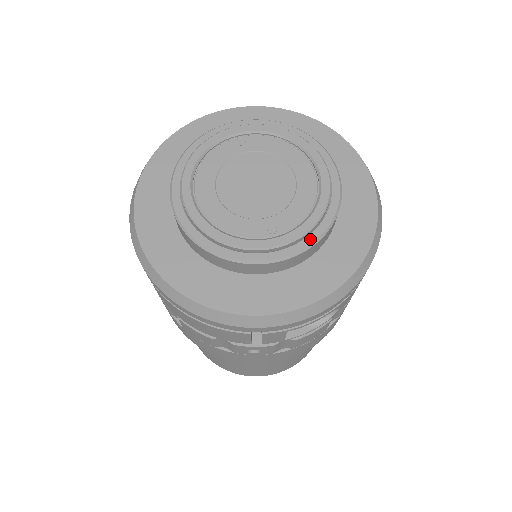
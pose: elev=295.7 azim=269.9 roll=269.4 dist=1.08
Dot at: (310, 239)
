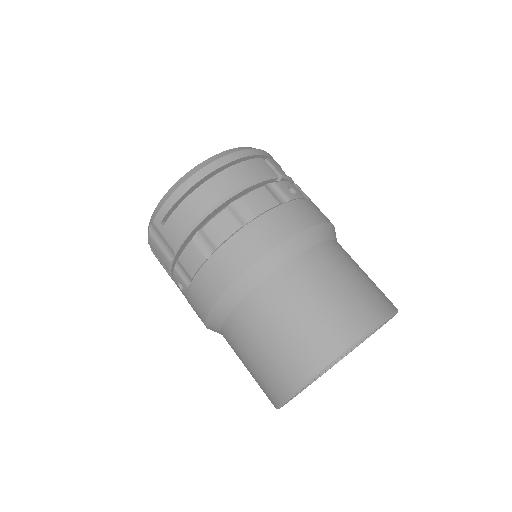
Dot at: occluded
